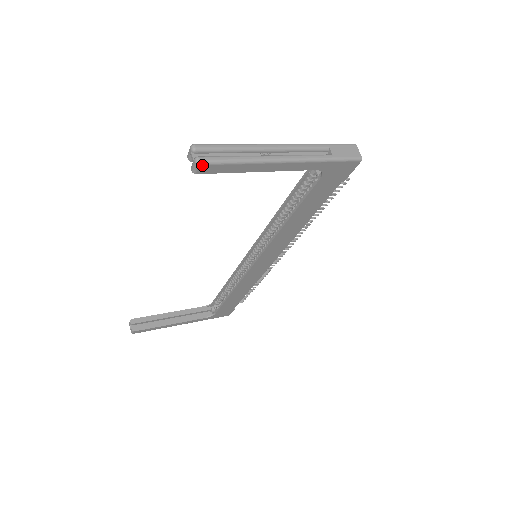
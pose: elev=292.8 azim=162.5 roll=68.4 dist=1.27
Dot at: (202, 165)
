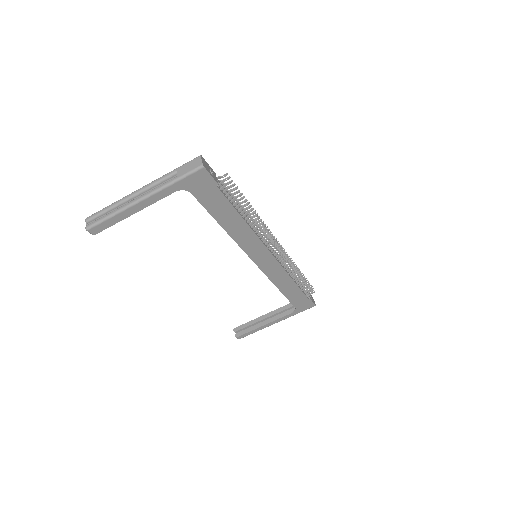
Dot at: (90, 230)
